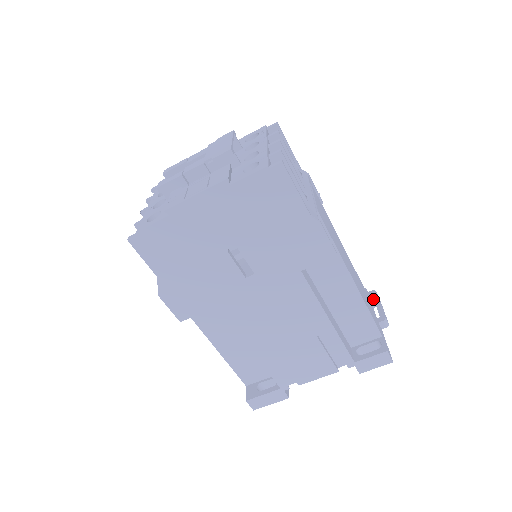
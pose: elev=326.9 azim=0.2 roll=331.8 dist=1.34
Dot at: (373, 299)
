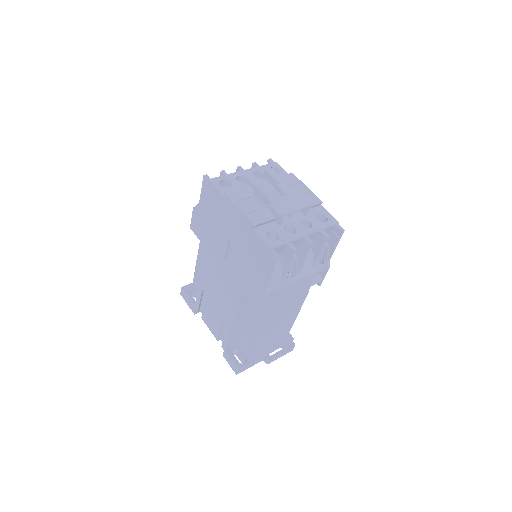
Dot at: (286, 346)
